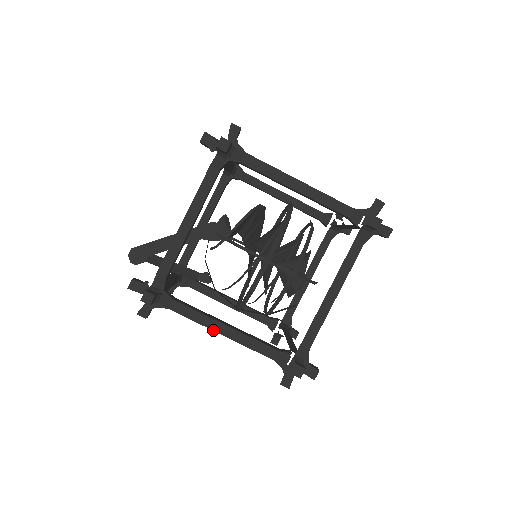
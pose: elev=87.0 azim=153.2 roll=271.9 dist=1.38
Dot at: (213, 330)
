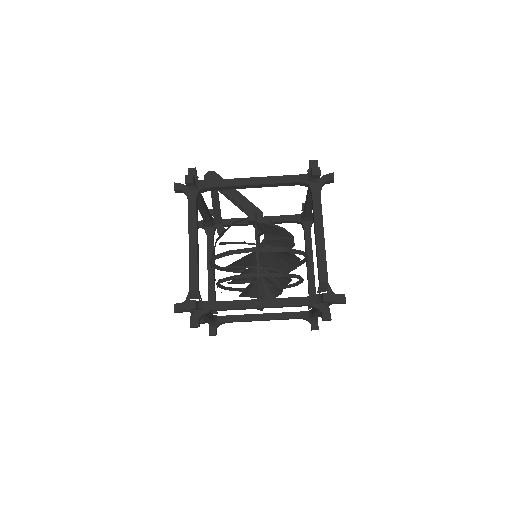
Dot at: (189, 236)
